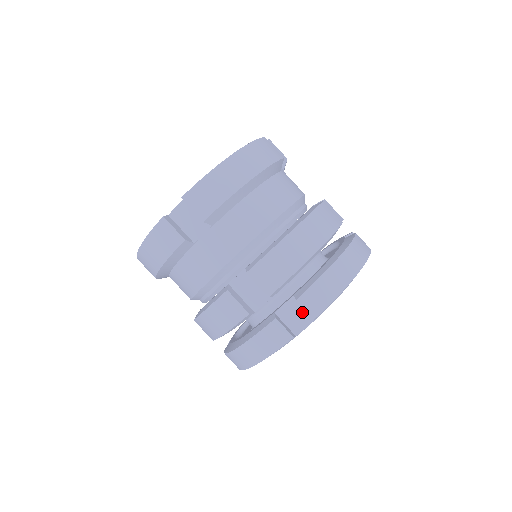
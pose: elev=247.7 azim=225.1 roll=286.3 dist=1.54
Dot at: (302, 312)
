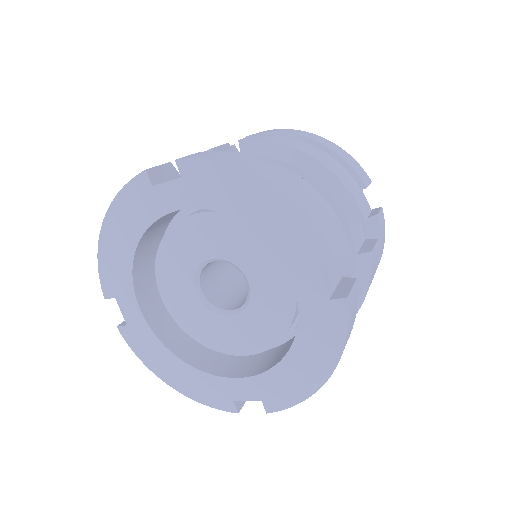
Dot at: occluded
